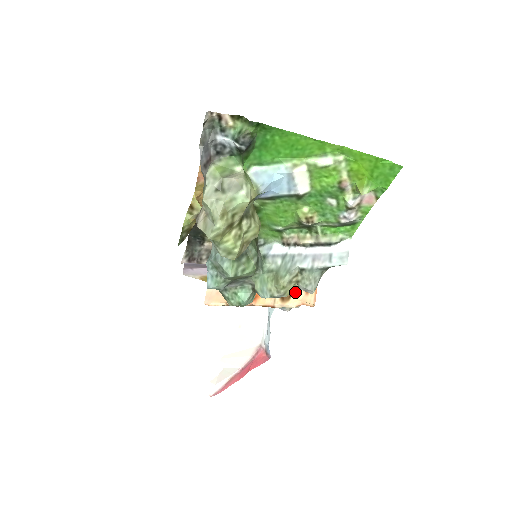
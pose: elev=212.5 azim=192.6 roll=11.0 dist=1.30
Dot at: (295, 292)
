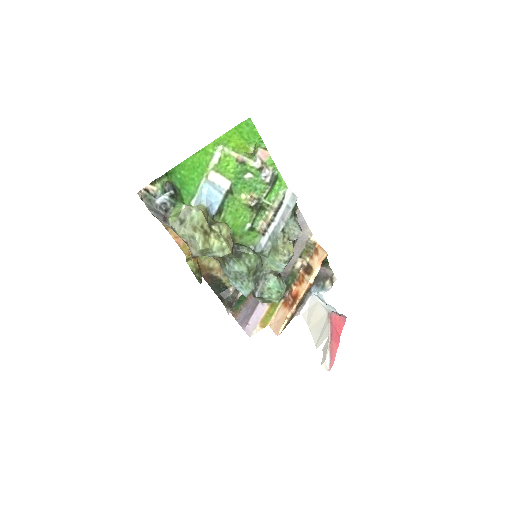
Dot at: (312, 262)
